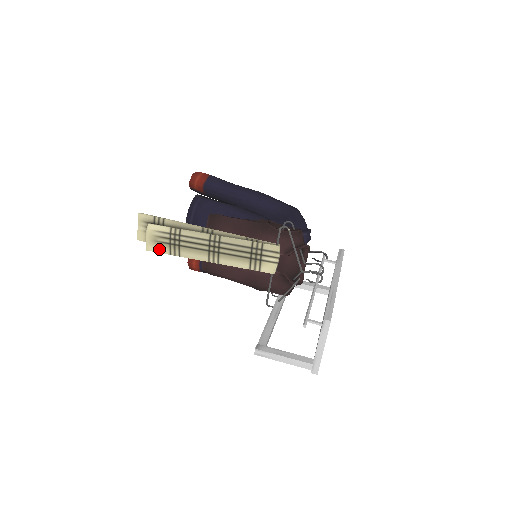
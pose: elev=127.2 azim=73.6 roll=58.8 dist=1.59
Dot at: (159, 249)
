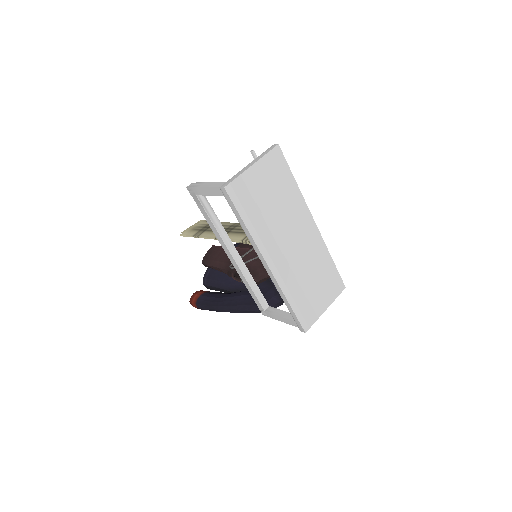
Dot at: (190, 233)
